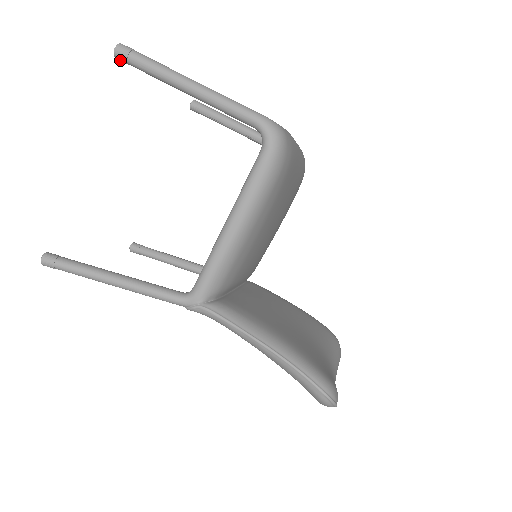
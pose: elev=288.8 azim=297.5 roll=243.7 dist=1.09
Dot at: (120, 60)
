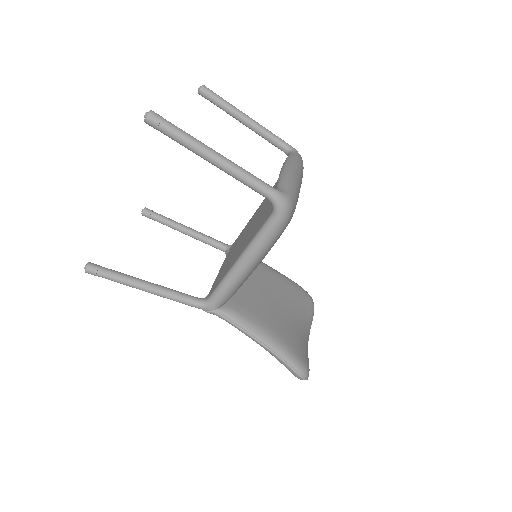
Dot at: (150, 125)
